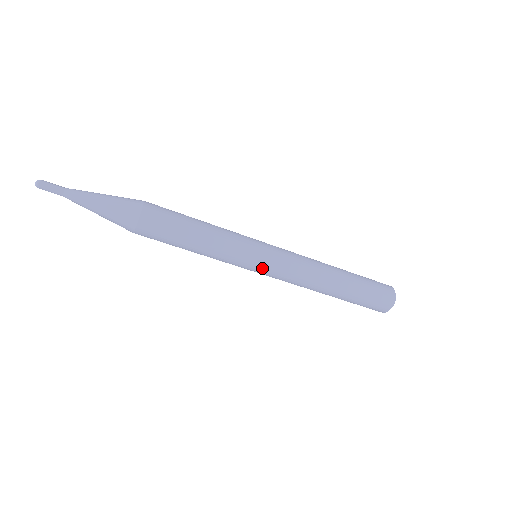
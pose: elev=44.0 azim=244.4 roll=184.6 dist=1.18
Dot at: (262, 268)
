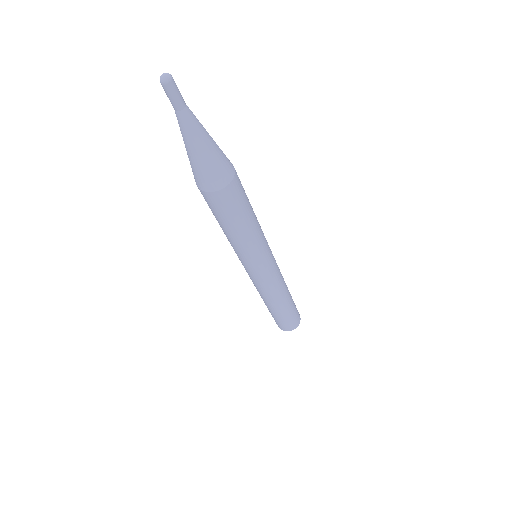
Dot at: (269, 266)
